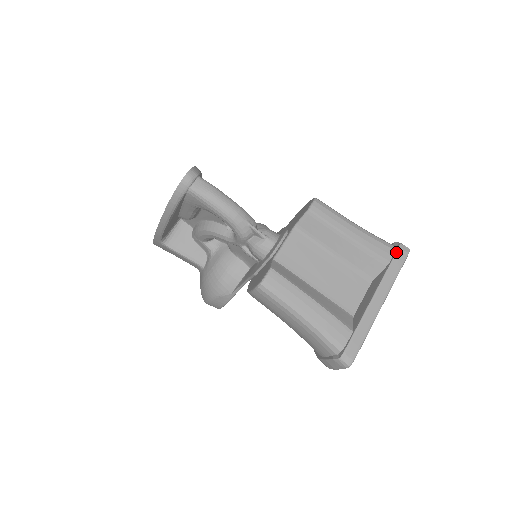
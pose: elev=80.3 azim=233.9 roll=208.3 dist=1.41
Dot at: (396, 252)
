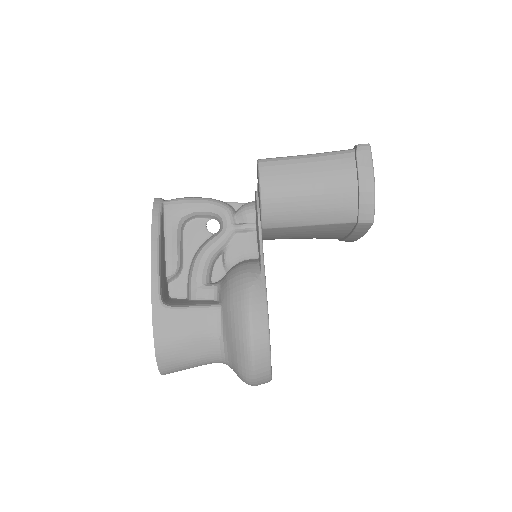
Dot at: occluded
